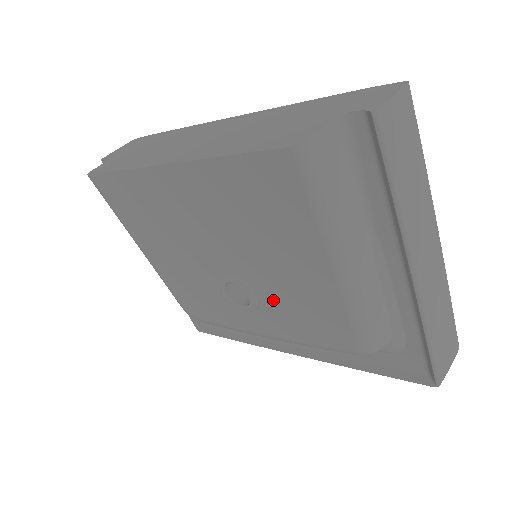
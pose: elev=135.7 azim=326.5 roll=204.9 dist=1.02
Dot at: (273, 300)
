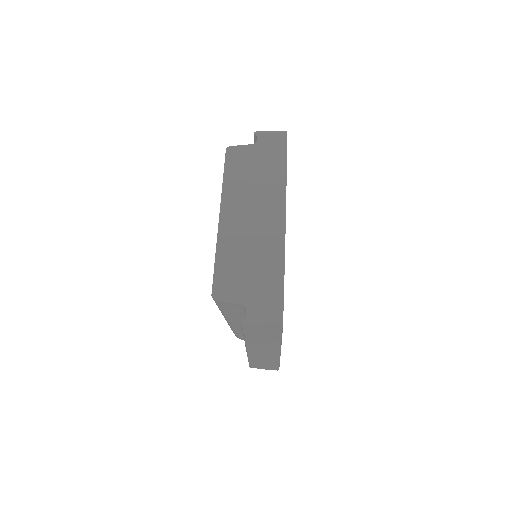
Dot at: occluded
